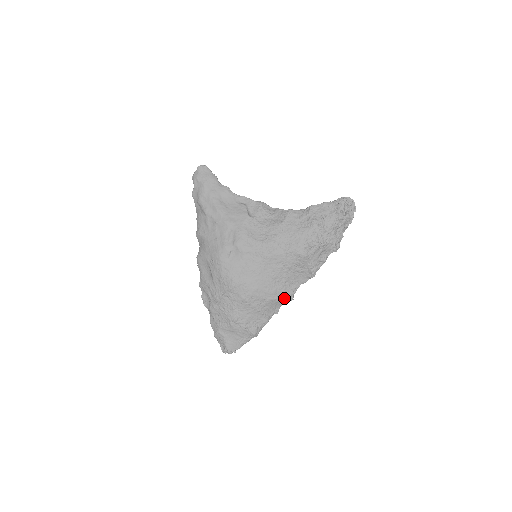
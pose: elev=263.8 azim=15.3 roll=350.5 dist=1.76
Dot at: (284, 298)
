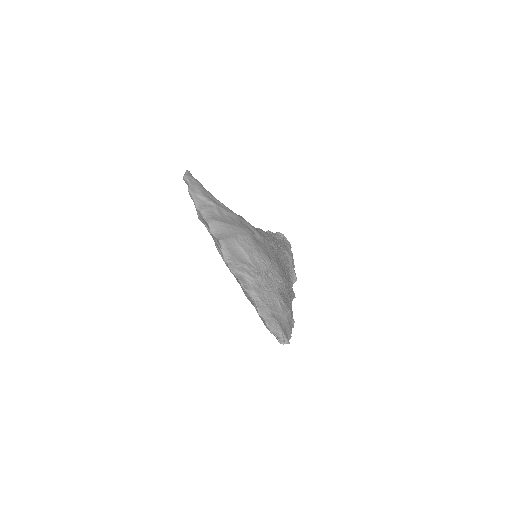
Dot at: occluded
